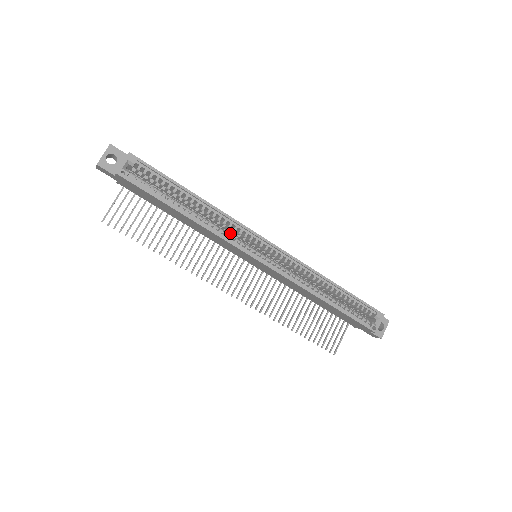
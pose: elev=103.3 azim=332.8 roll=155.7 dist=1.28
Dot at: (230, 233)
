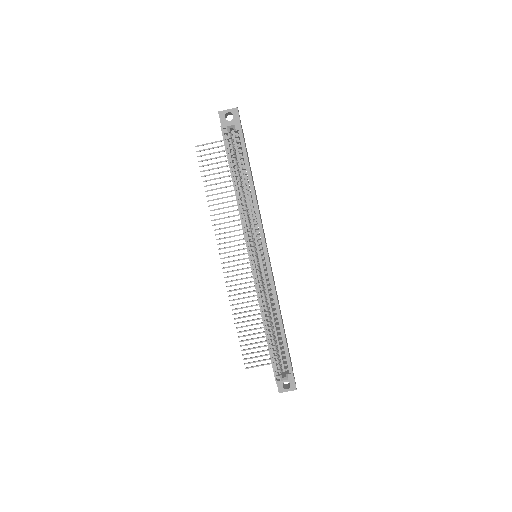
Dot at: occluded
